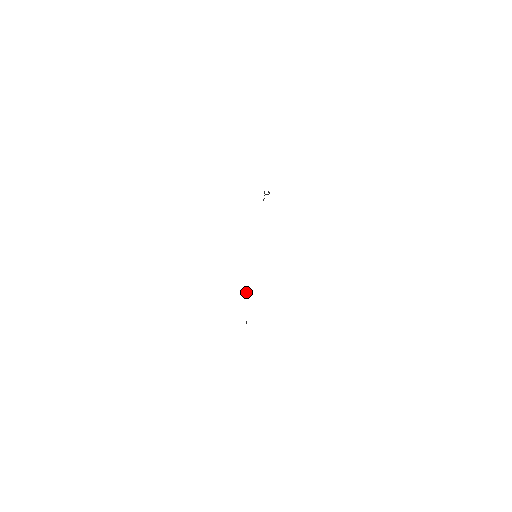
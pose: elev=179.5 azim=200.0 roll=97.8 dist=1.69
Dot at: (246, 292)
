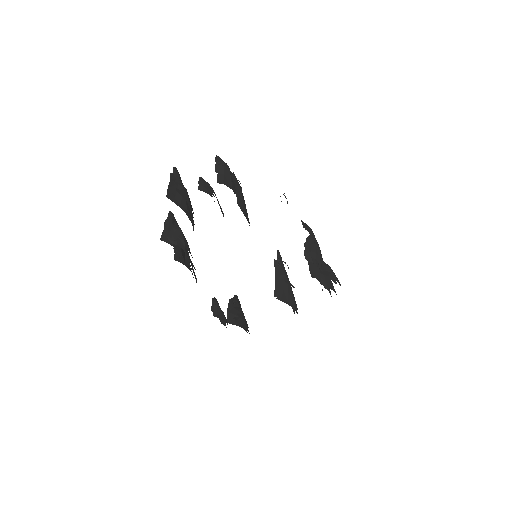
Dot at: occluded
